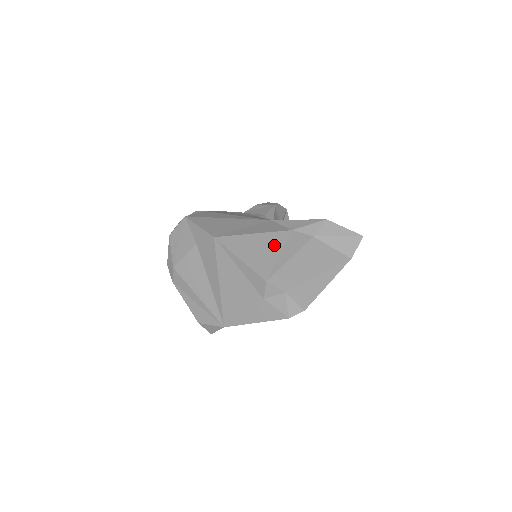
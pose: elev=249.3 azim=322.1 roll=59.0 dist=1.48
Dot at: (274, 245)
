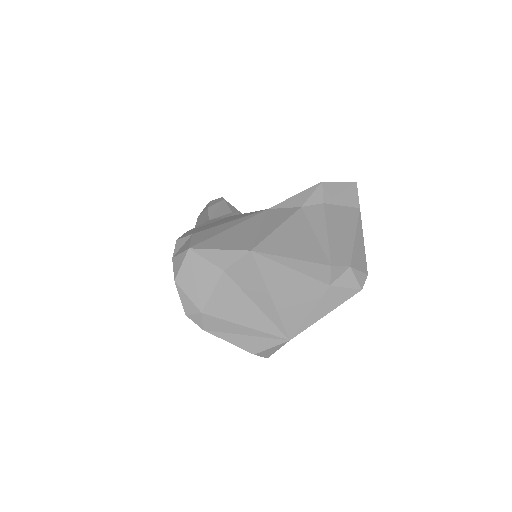
Dot at: (303, 229)
